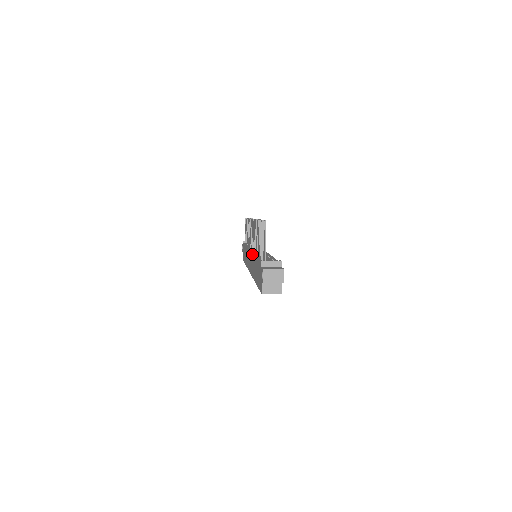
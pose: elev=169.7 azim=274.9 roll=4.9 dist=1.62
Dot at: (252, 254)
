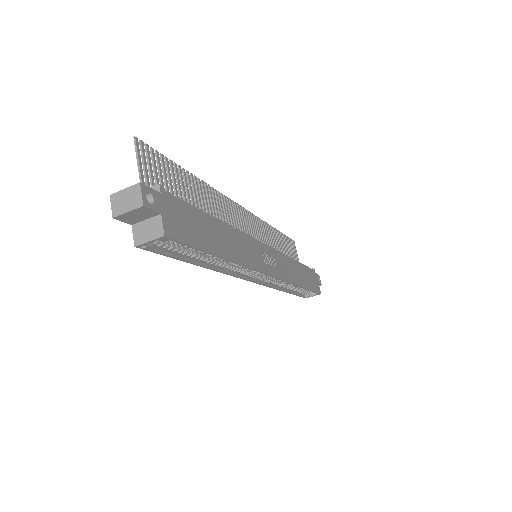
Dot at: occluded
